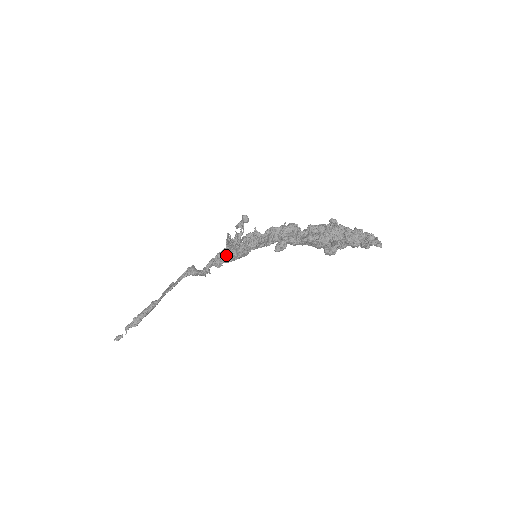
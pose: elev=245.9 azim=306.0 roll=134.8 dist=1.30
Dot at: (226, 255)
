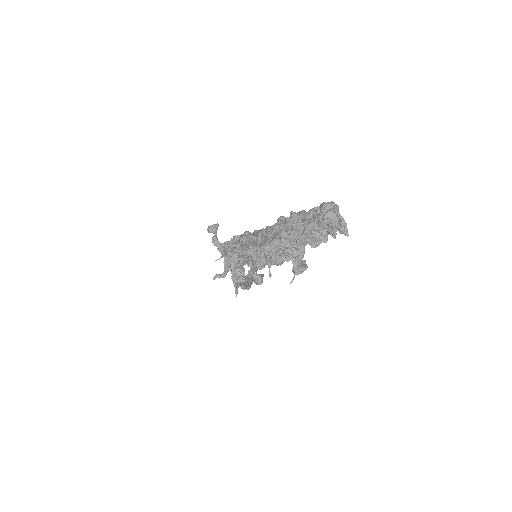
Dot at: occluded
